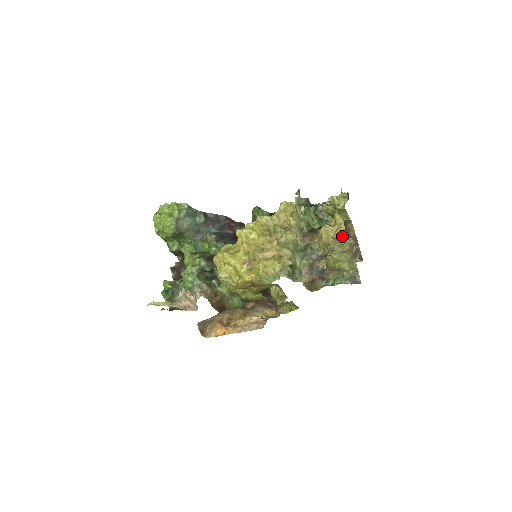
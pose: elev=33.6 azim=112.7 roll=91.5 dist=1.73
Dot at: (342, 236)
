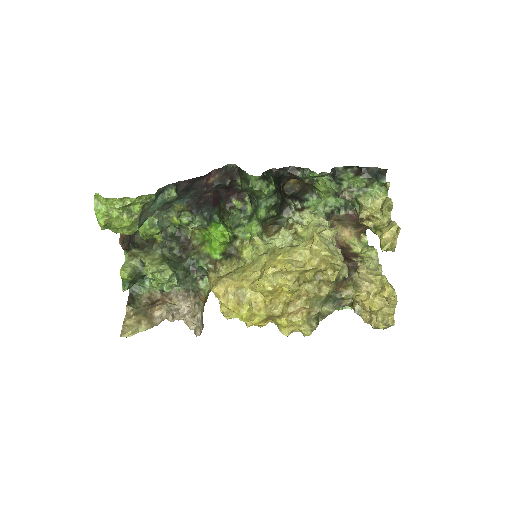
Dot at: (389, 317)
